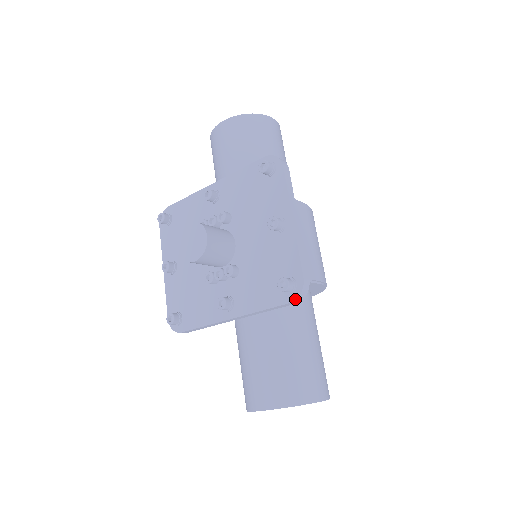
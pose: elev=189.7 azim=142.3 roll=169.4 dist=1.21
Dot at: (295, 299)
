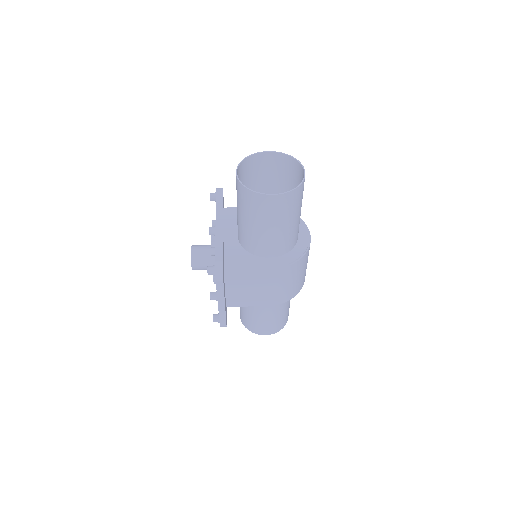
Dot at: occluded
